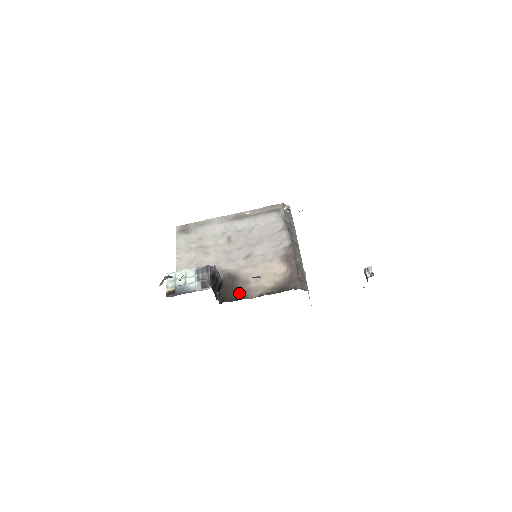
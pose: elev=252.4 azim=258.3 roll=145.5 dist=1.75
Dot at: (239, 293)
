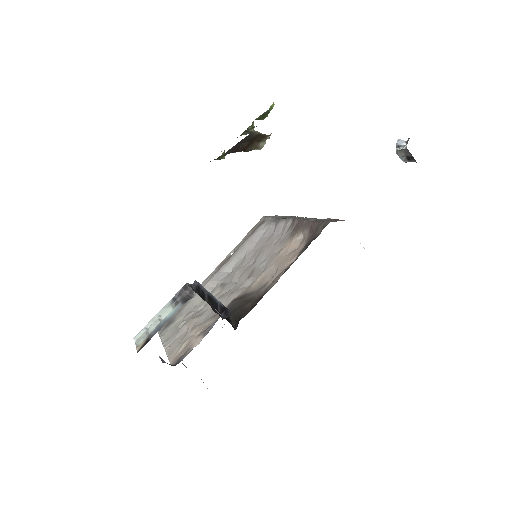
Dot at: (257, 299)
